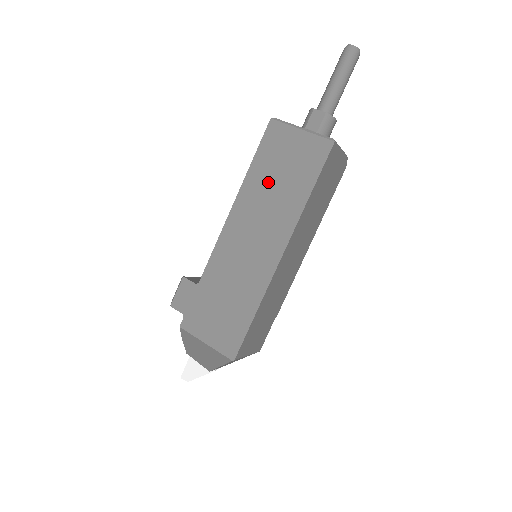
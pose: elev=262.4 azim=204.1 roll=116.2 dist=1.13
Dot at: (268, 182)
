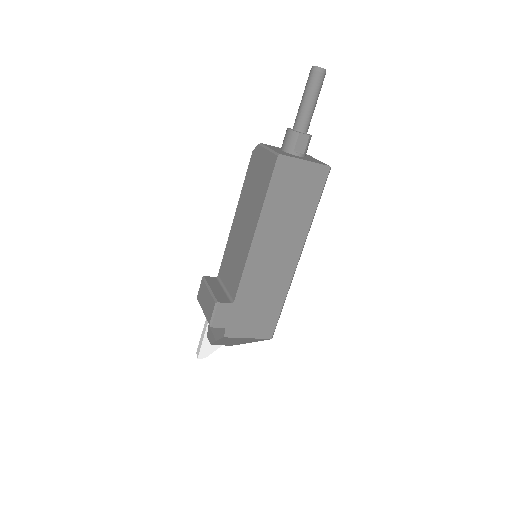
Dot at: (283, 210)
